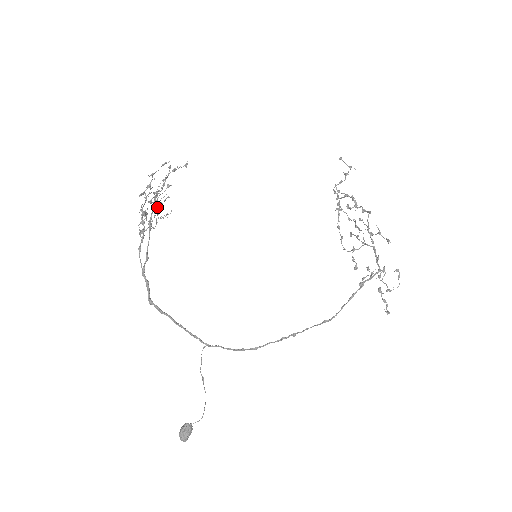
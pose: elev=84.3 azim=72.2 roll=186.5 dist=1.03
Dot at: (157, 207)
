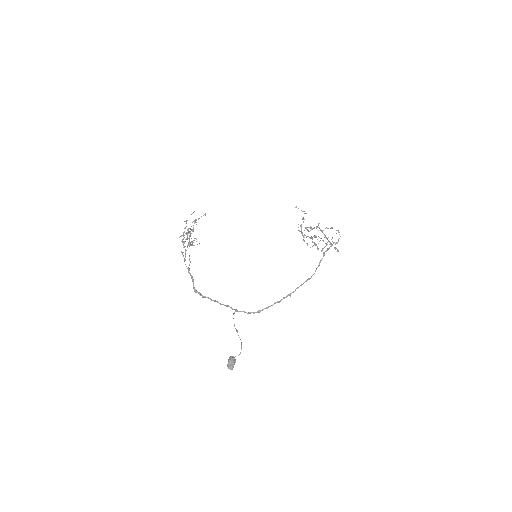
Dot at: (193, 230)
